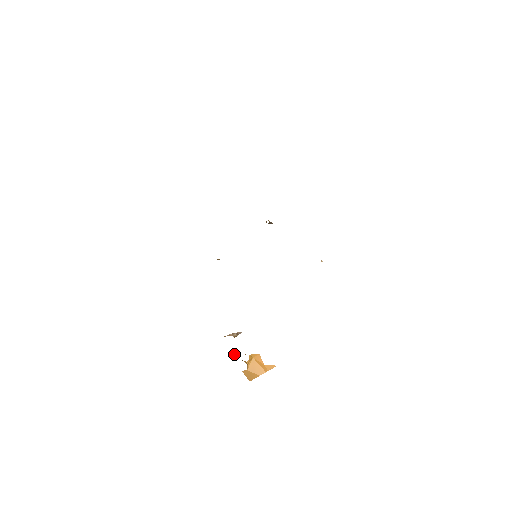
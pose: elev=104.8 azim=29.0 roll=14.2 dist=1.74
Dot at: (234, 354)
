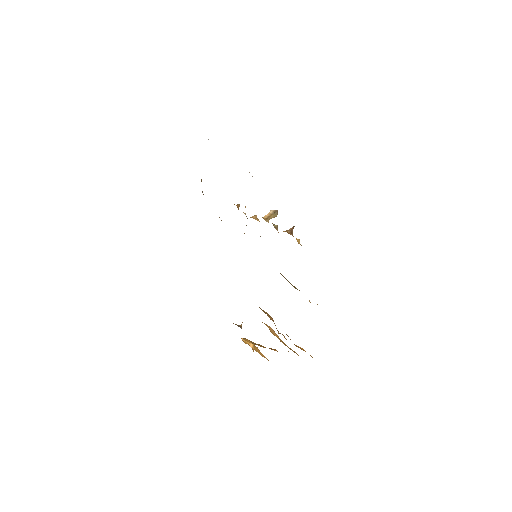
Dot at: occluded
